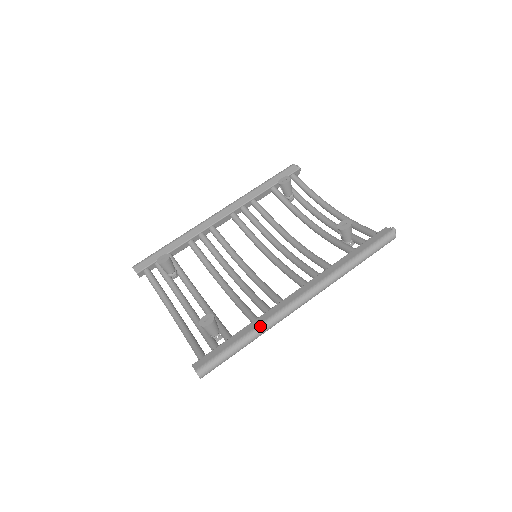
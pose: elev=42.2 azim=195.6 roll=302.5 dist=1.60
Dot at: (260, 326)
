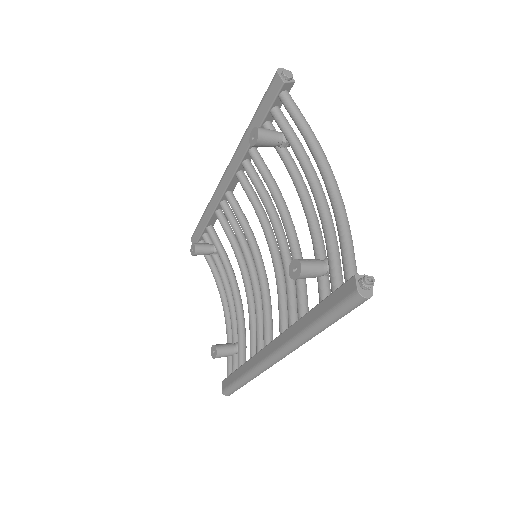
Dot at: (249, 373)
